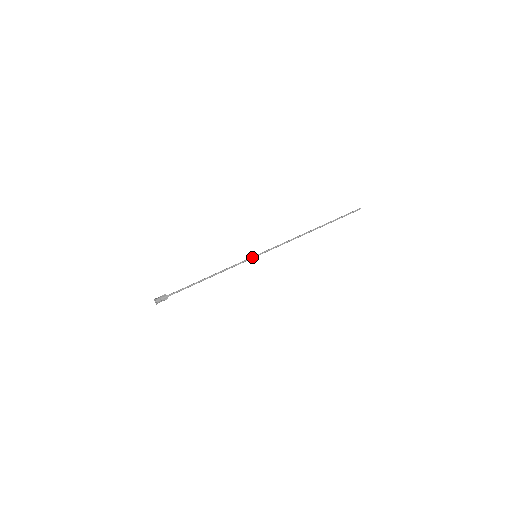
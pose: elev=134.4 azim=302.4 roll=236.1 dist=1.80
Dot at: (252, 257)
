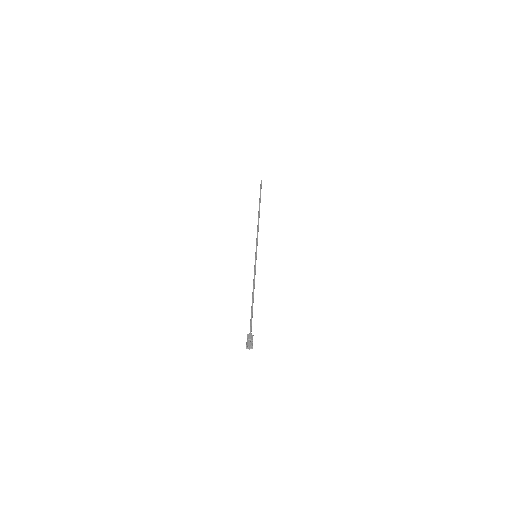
Dot at: (255, 258)
